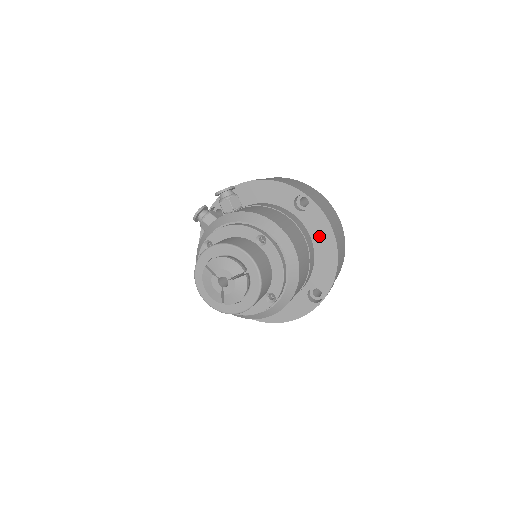
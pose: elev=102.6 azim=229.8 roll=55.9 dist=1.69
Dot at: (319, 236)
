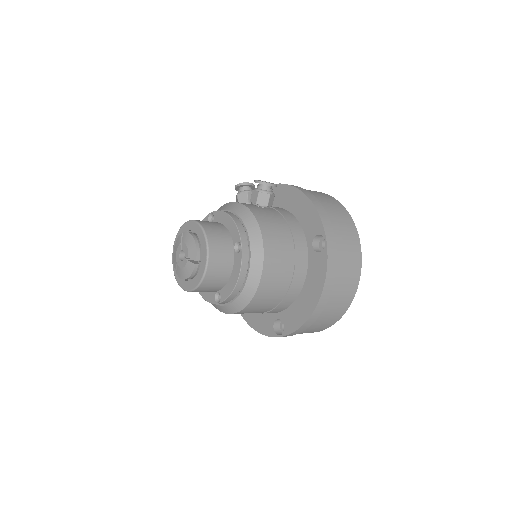
Dot at: (311, 283)
